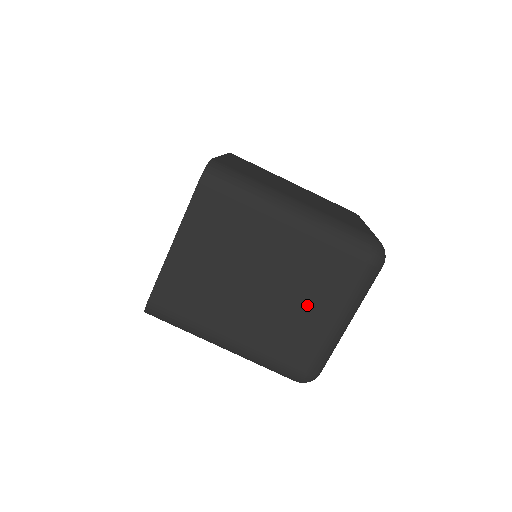
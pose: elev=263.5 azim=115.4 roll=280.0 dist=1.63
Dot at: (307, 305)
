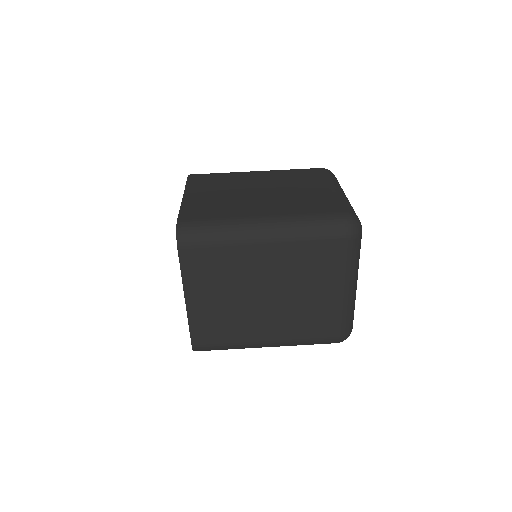
Dot at: (305, 189)
